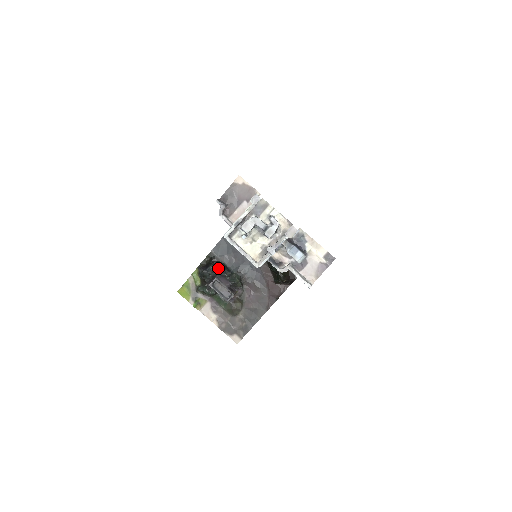
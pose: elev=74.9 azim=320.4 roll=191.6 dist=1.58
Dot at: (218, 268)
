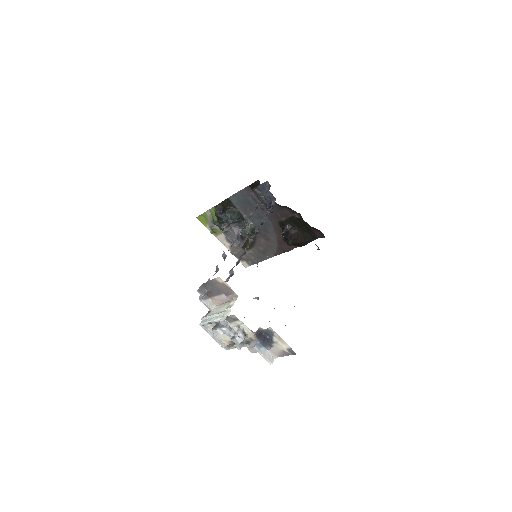
Dot at: (232, 219)
